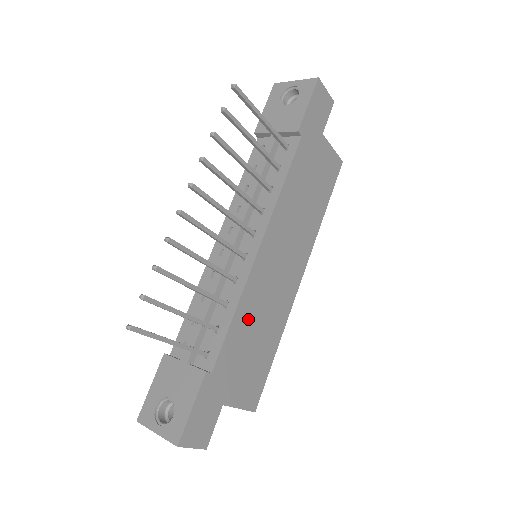
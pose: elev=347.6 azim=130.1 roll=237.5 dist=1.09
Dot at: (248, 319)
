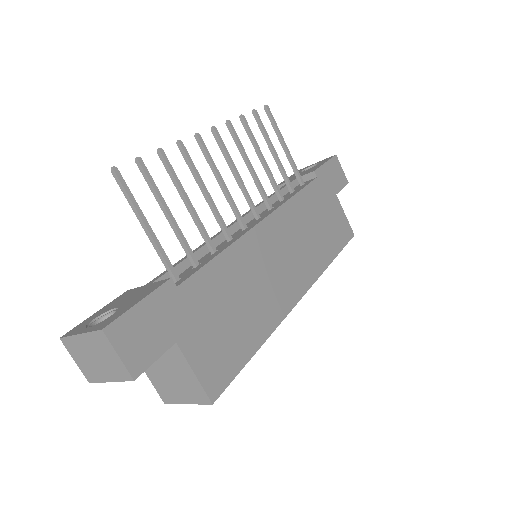
Dot at: (234, 275)
